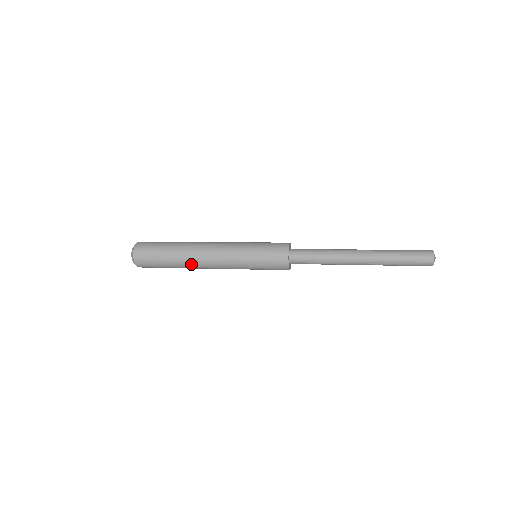
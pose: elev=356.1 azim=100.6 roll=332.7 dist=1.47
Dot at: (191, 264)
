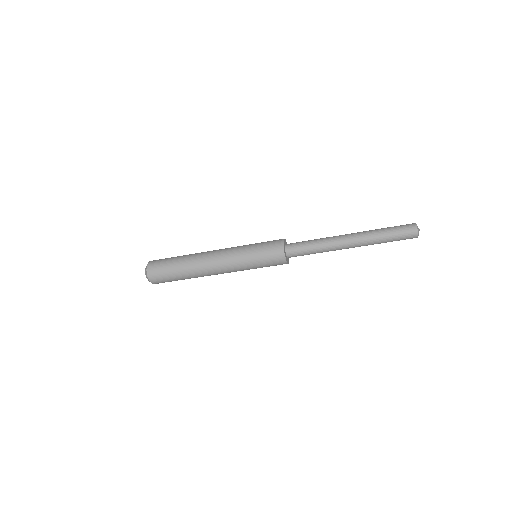
Dot at: (197, 256)
